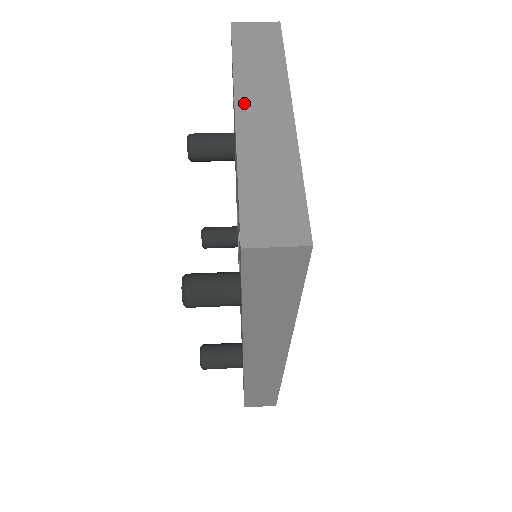
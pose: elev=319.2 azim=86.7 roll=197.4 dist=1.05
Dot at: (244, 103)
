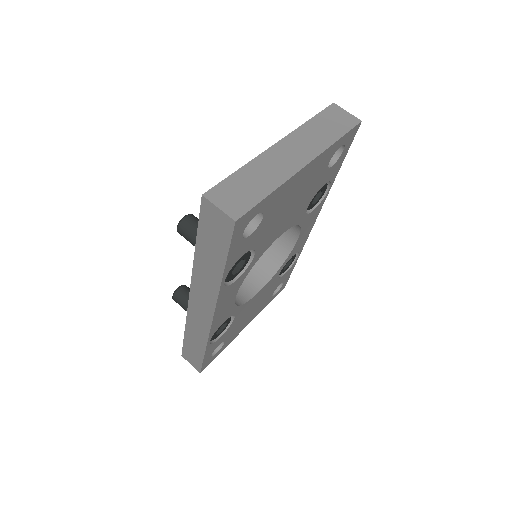
Dot at: (288, 142)
